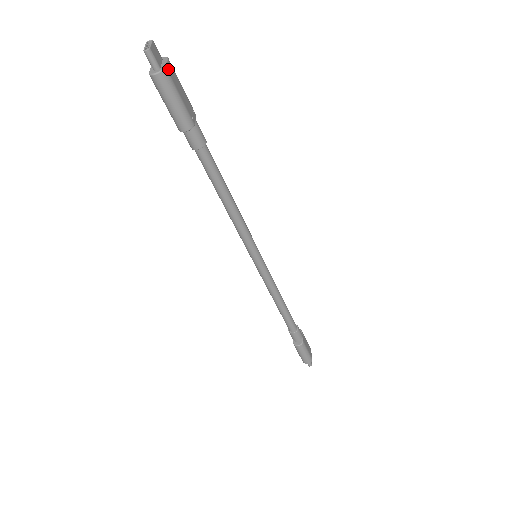
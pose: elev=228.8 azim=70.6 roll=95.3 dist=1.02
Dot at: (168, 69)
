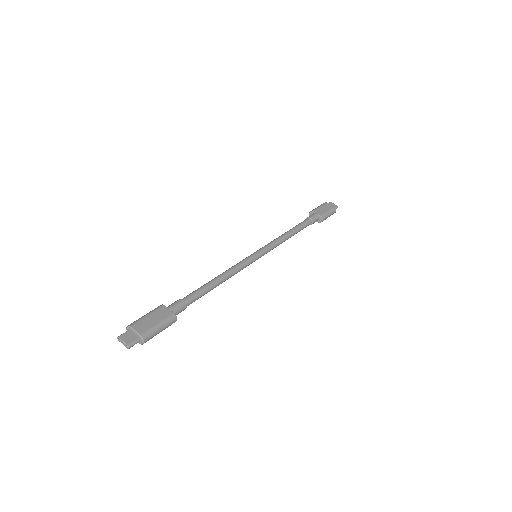
Dot at: (140, 332)
